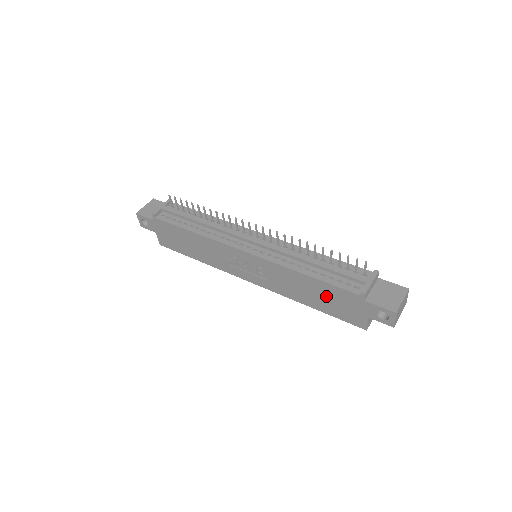
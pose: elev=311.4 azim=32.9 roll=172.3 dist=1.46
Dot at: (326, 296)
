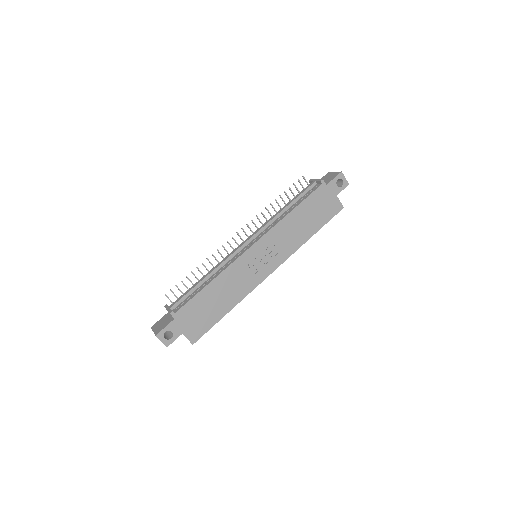
Dot at: (312, 212)
